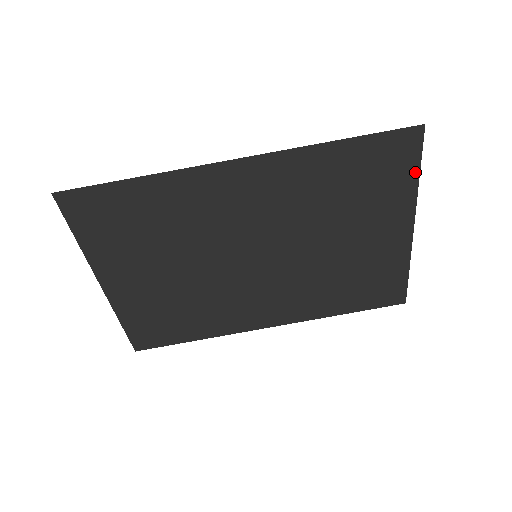
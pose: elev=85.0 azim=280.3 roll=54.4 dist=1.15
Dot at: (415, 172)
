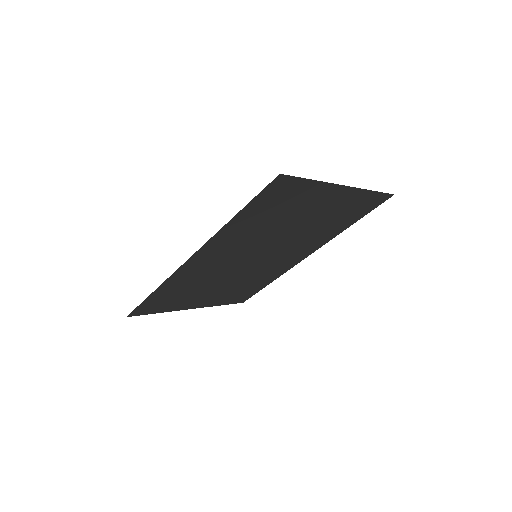
Dot at: (307, 182)
